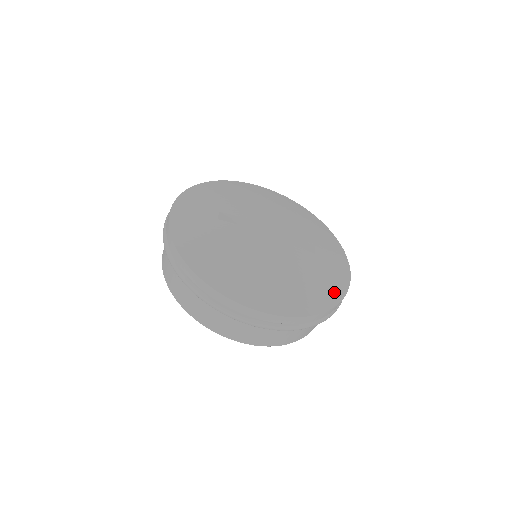
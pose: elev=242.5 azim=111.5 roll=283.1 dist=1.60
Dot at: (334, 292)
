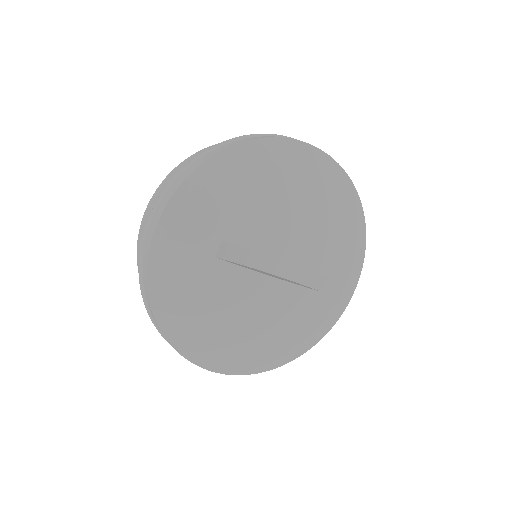
Dot at: (317, 334)
